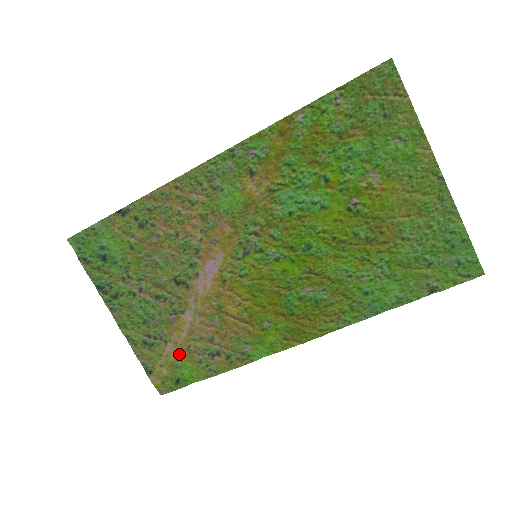
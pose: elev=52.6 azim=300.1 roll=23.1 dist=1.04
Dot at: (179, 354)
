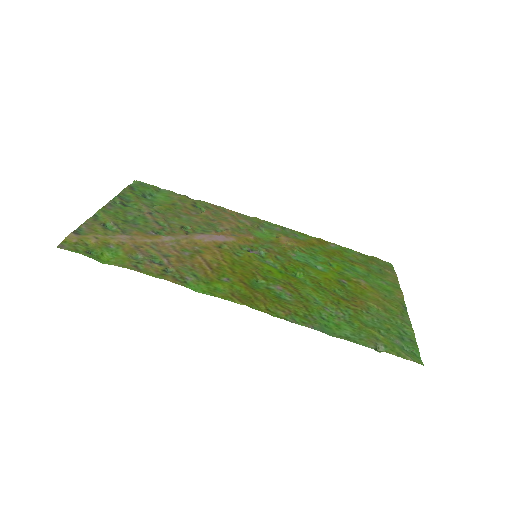
Dot at: (124, 244)
